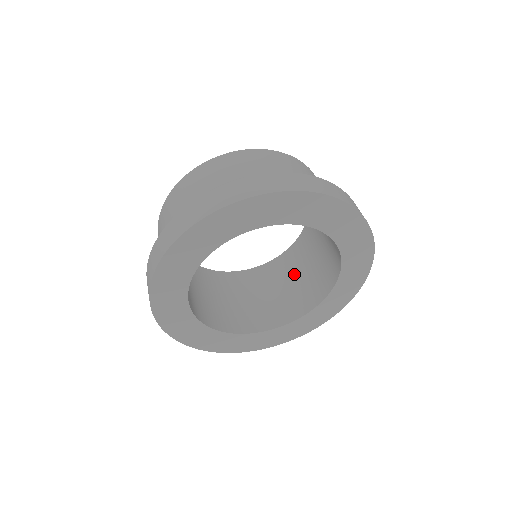
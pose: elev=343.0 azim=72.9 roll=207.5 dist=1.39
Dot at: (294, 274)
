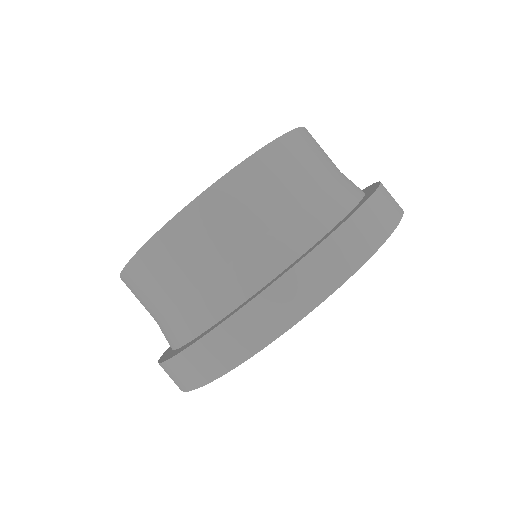
Dot at: occluded
